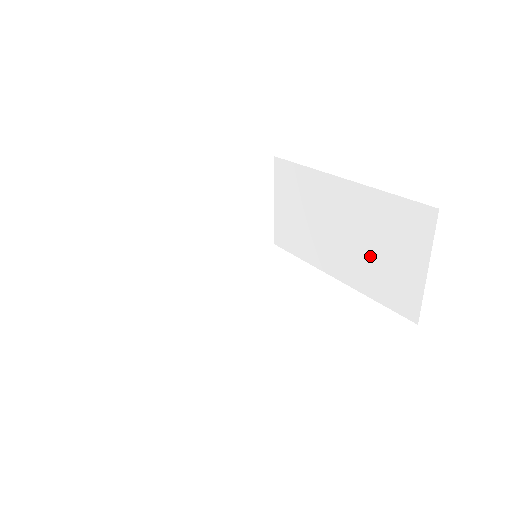
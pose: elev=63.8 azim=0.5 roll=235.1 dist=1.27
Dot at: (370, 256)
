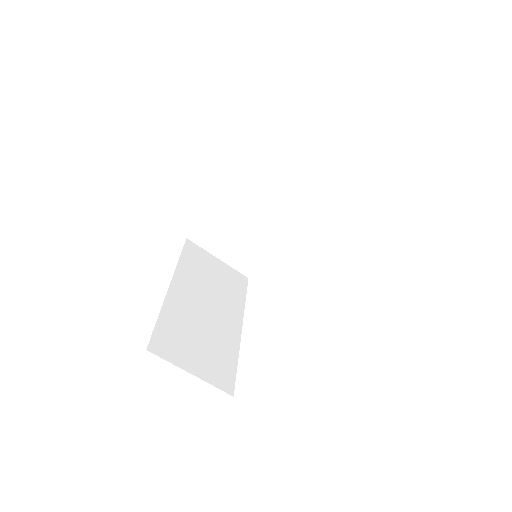
Dot at: occluded
